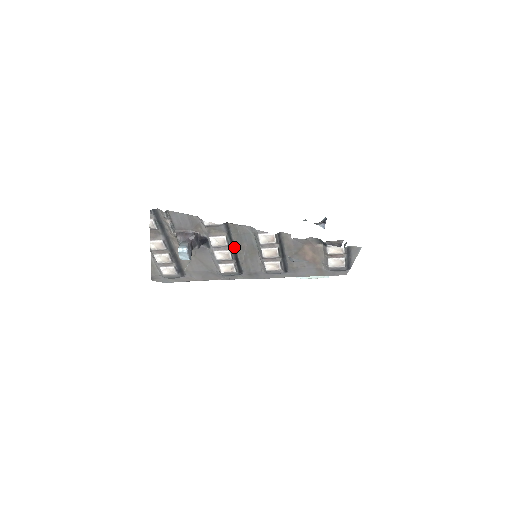
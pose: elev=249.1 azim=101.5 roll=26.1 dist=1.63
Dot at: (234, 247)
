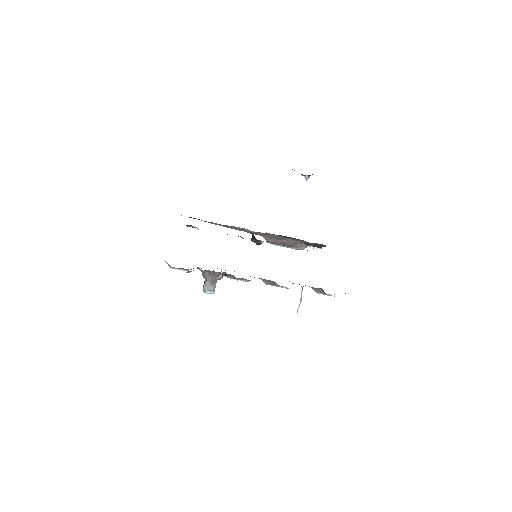
Dot at: occluded
